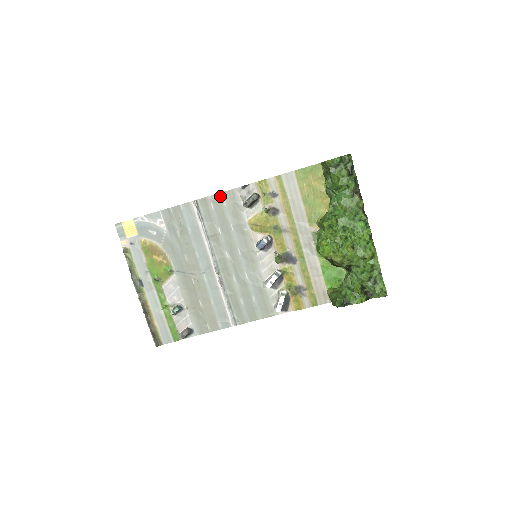
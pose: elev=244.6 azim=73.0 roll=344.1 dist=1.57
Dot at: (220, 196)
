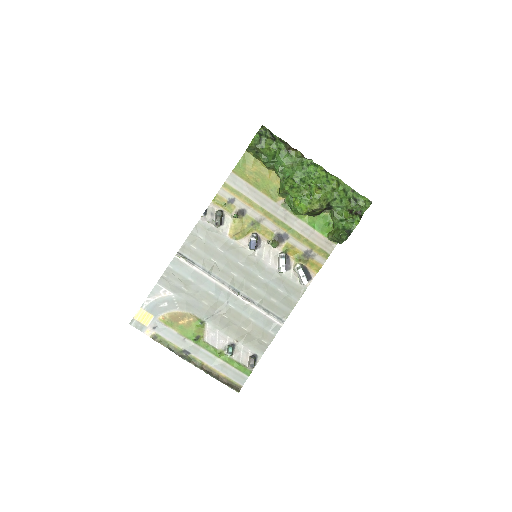
Dot at: (193, 235)
